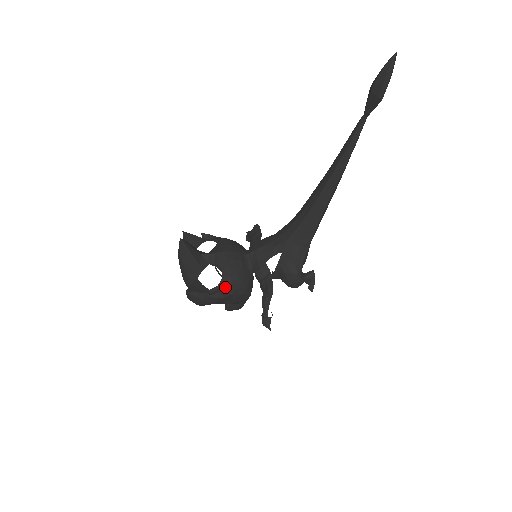
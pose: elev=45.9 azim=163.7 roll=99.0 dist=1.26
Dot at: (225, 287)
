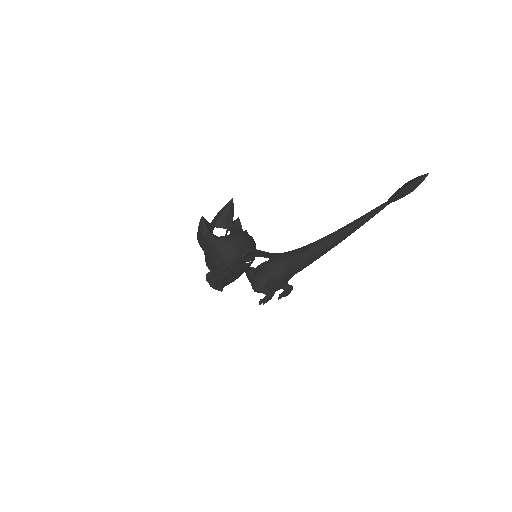
Dot at: (221, 240)
